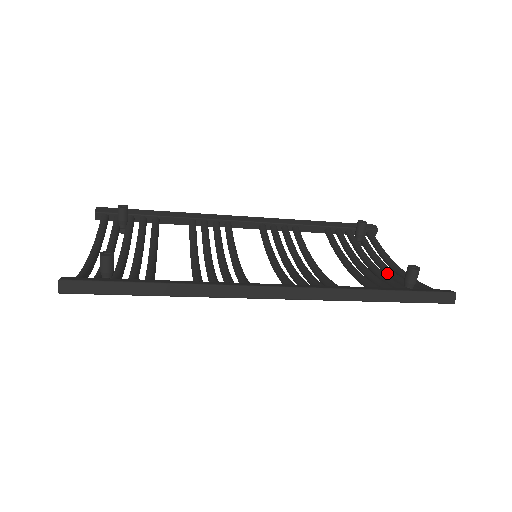
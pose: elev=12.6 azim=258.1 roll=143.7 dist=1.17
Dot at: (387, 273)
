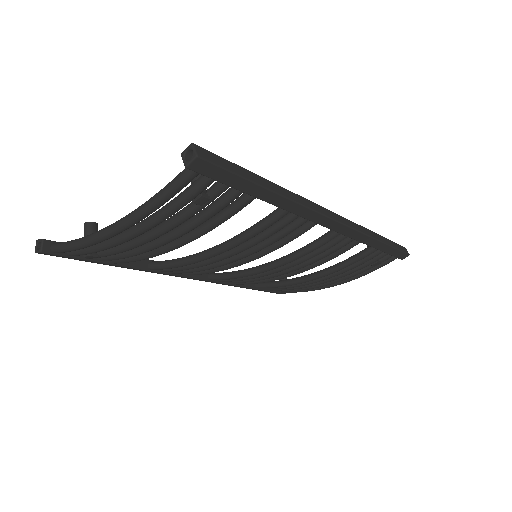
Dot at: occluded
